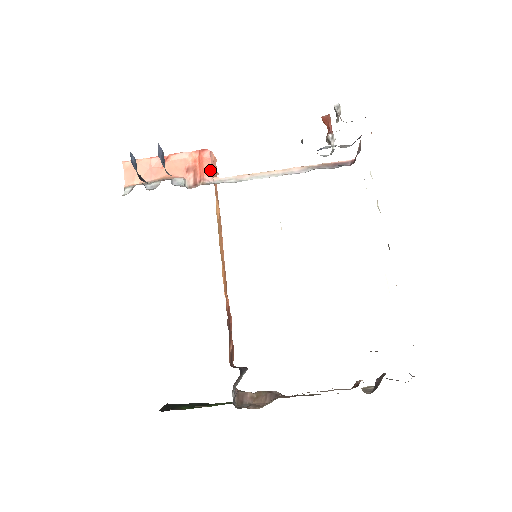
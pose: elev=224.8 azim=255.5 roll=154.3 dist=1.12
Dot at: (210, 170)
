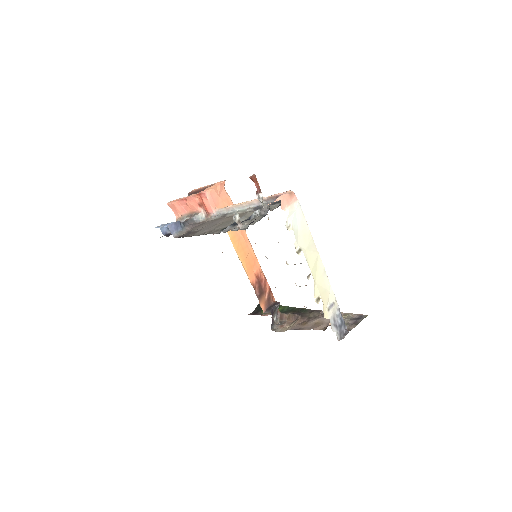
Dot at: (210, 206)
